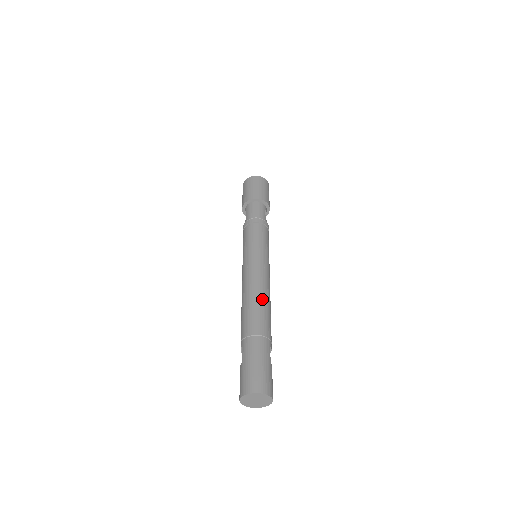
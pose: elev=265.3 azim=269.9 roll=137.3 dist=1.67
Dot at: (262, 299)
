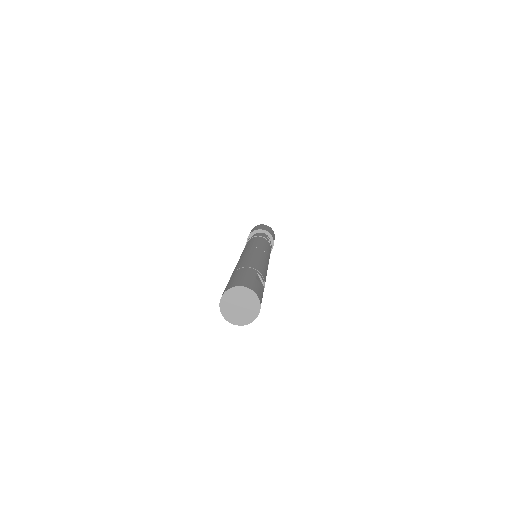
Dot at: (250, 256)
